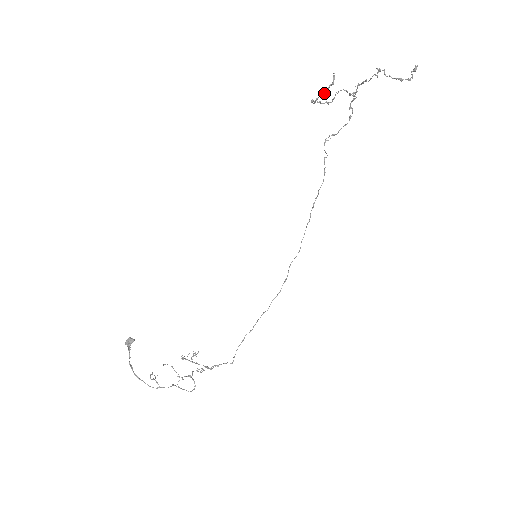
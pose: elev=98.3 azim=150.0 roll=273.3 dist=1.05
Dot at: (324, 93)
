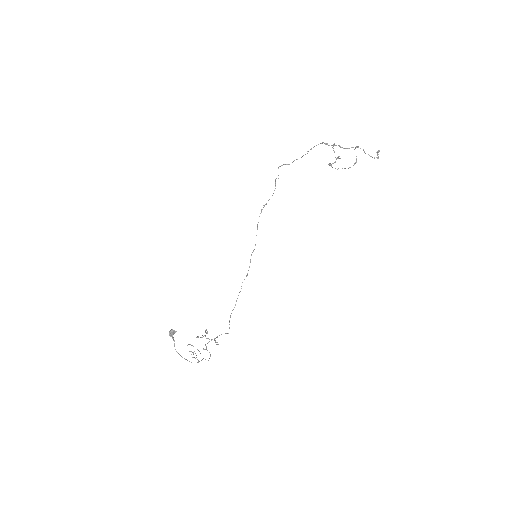
Dot at: (350, 167)
